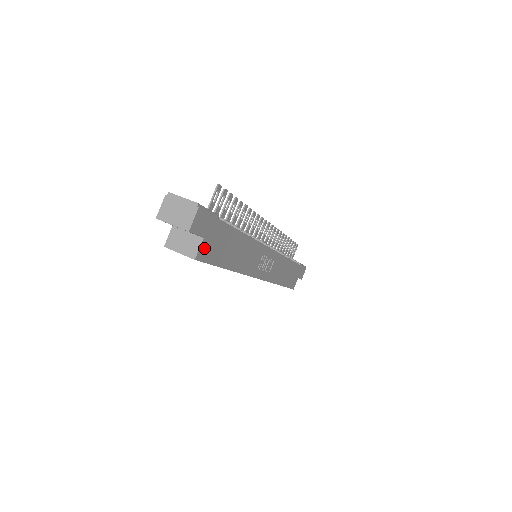
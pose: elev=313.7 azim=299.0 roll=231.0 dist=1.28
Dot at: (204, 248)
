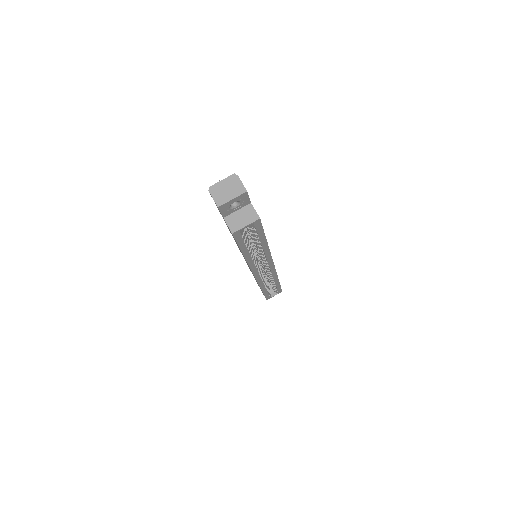
Dot at: occluded
